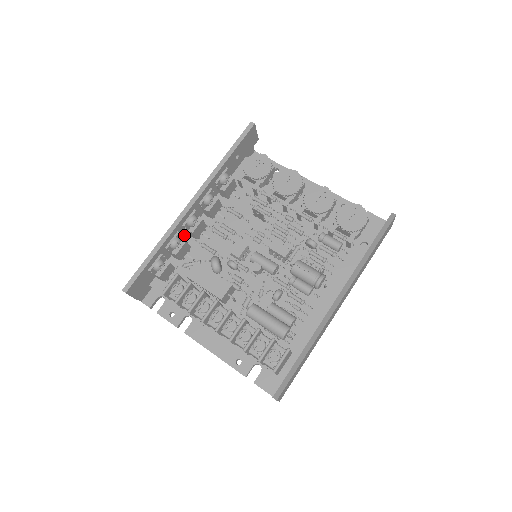
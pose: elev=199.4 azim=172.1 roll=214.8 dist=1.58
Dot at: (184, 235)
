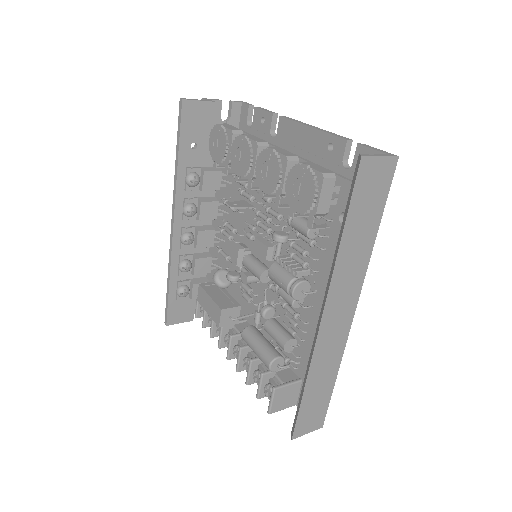
Dot at: (197, 250)
